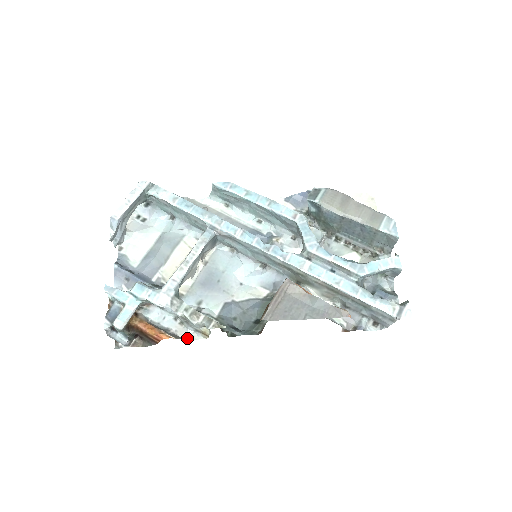
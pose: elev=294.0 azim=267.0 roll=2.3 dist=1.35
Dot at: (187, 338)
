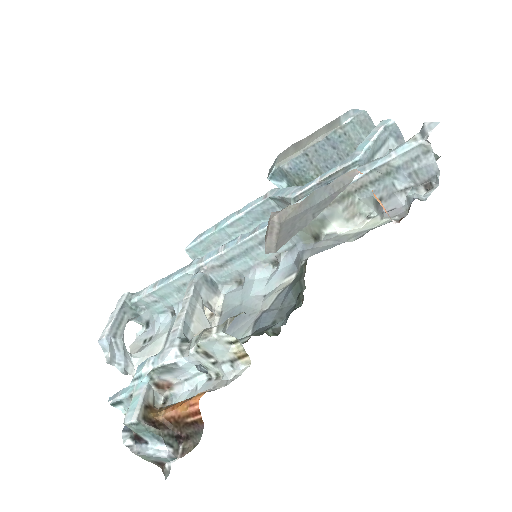
Dot at: (229, 382)
